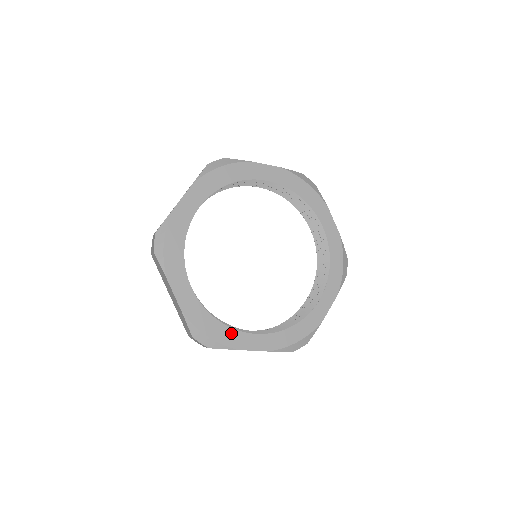
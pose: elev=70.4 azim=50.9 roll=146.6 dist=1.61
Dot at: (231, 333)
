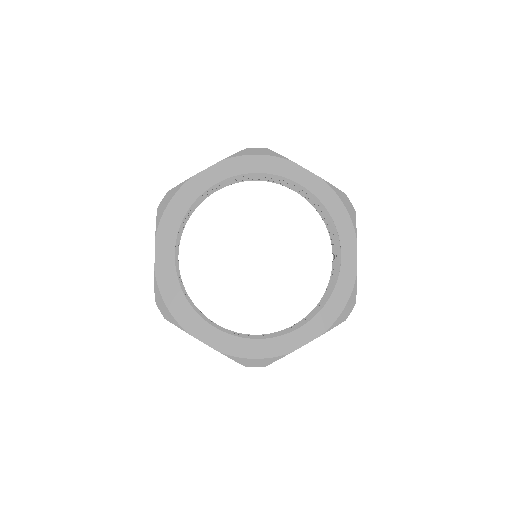
Dot at: (275, 342)
